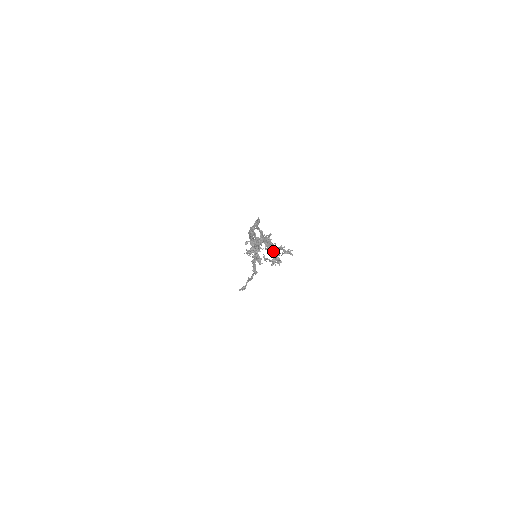
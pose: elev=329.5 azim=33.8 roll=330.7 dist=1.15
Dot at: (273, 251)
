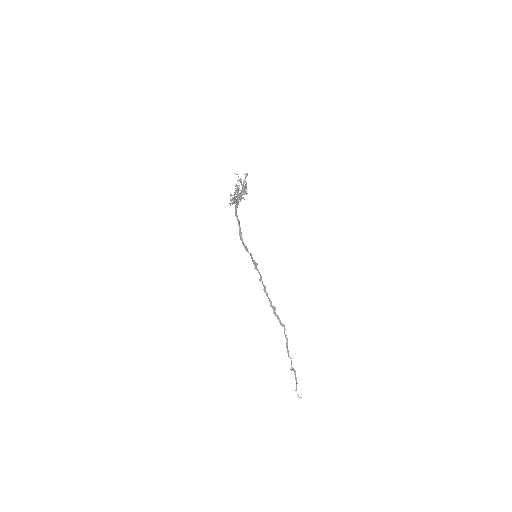
Dot at: (239, 180)
